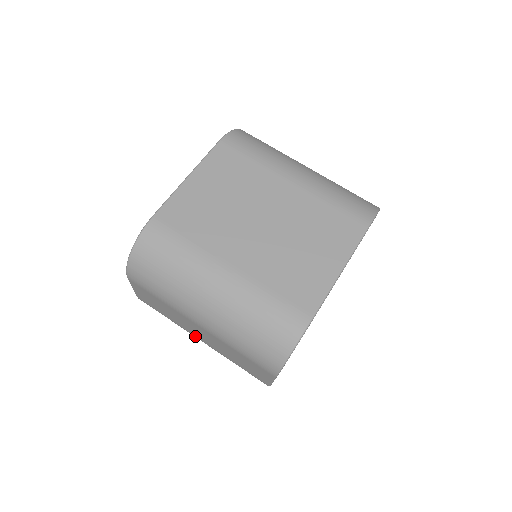
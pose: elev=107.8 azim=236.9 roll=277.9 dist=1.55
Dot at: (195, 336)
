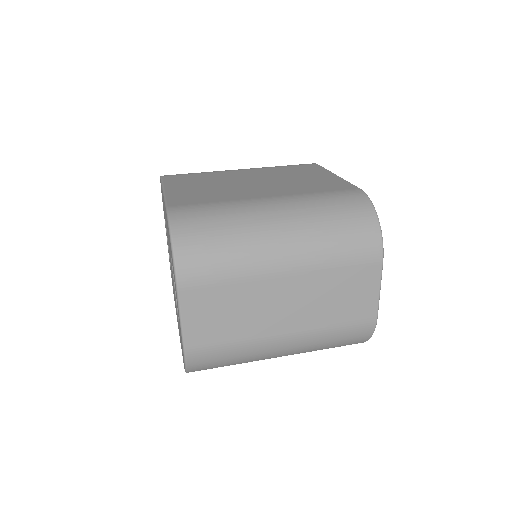
Dot at: (276, 335)
